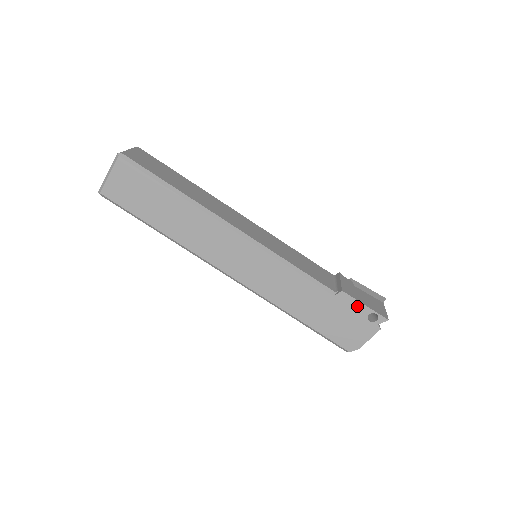
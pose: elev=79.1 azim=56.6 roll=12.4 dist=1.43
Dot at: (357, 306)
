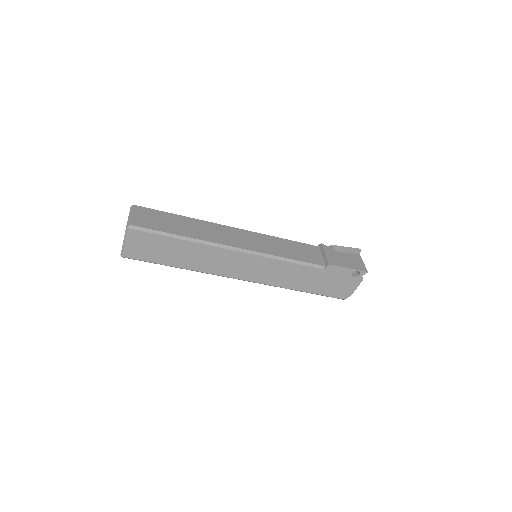
Dot at: (343, 270)
